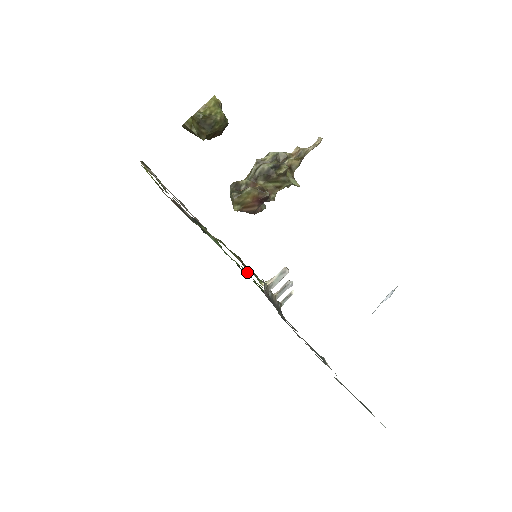
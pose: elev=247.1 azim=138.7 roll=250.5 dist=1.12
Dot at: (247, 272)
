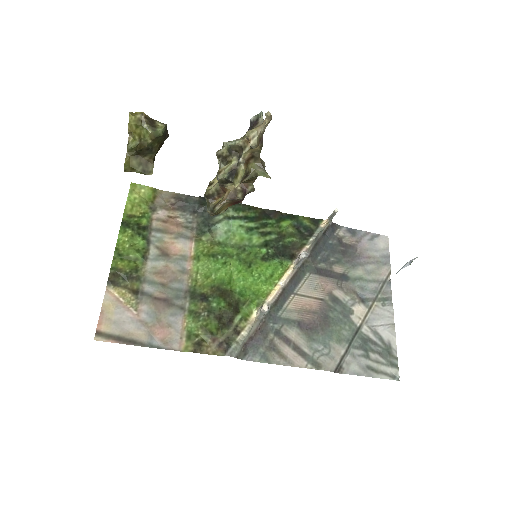
Dot at: (250, 280)
